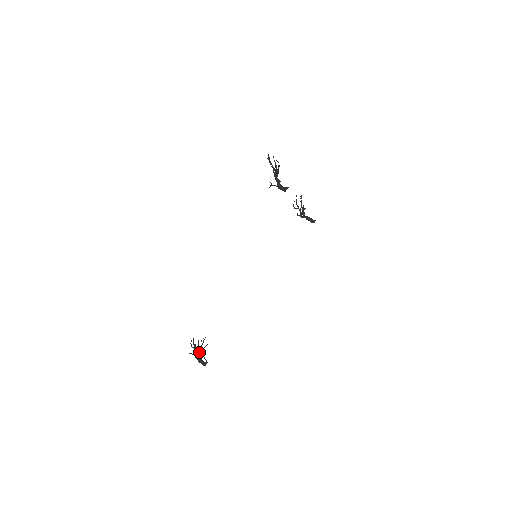
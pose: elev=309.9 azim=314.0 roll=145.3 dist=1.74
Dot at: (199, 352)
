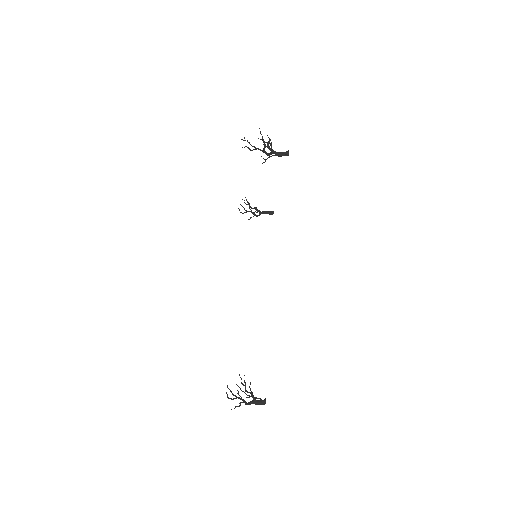
Dot at: (246, 397)
